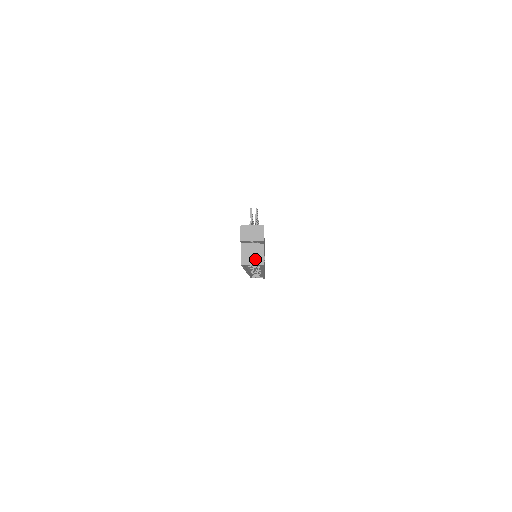
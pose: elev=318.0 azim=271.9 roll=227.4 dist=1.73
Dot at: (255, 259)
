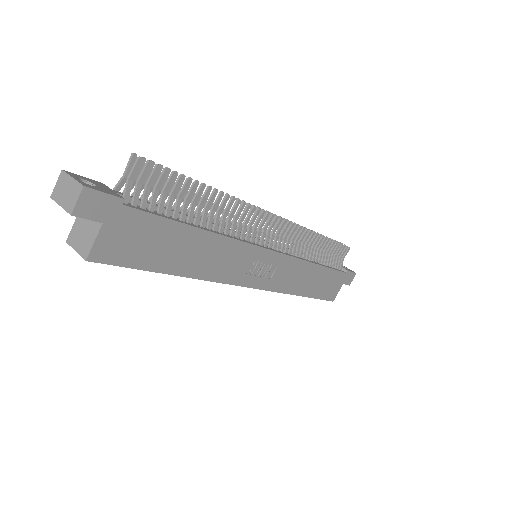
Dot at: (82, 243)
